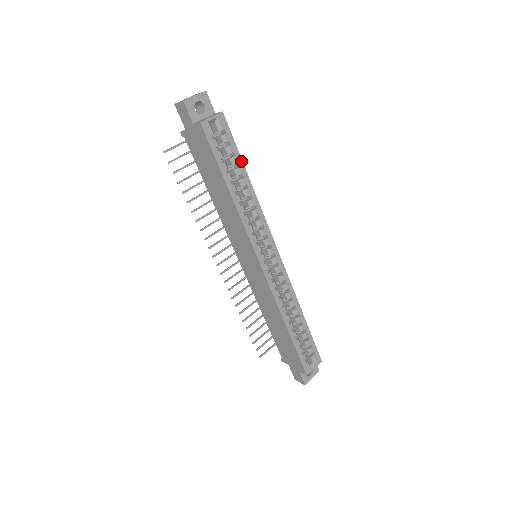
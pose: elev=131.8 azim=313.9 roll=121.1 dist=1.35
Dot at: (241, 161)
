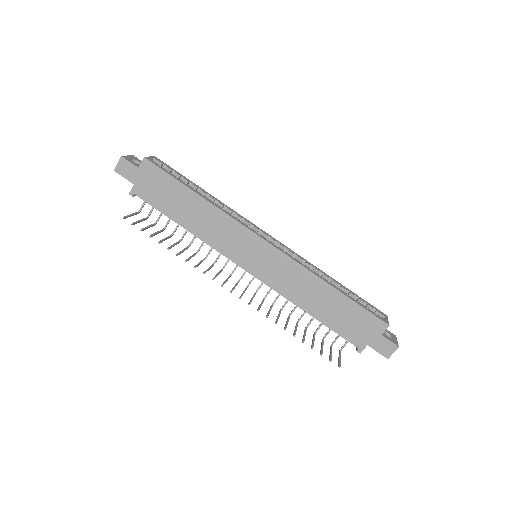
Dot at: (191, 182)
